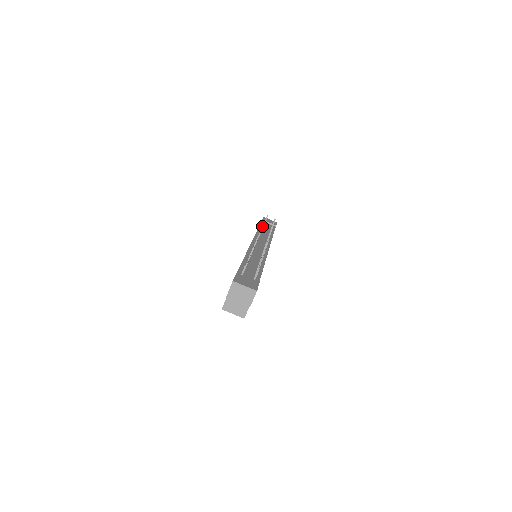
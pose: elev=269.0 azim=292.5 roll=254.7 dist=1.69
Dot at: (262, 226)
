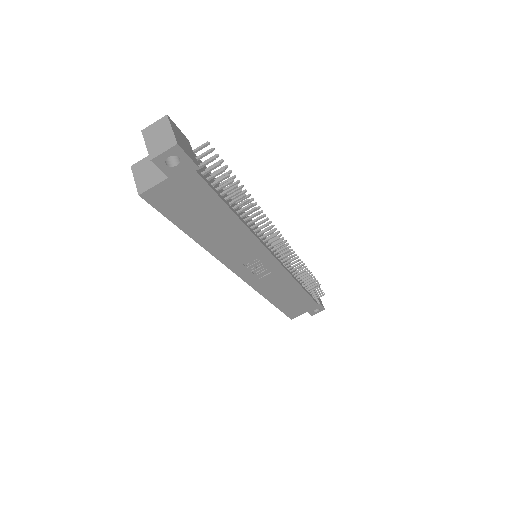
Dot at: (298, 256)
